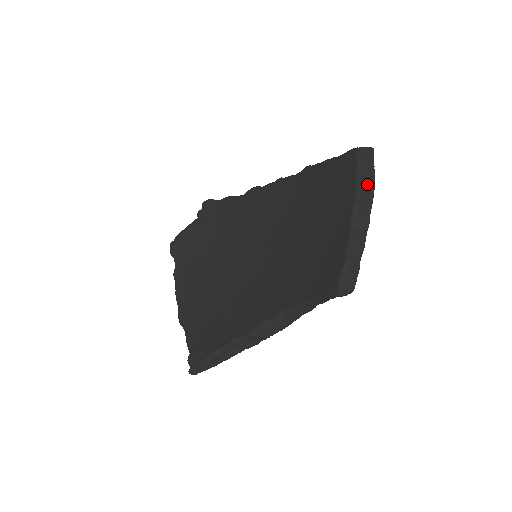
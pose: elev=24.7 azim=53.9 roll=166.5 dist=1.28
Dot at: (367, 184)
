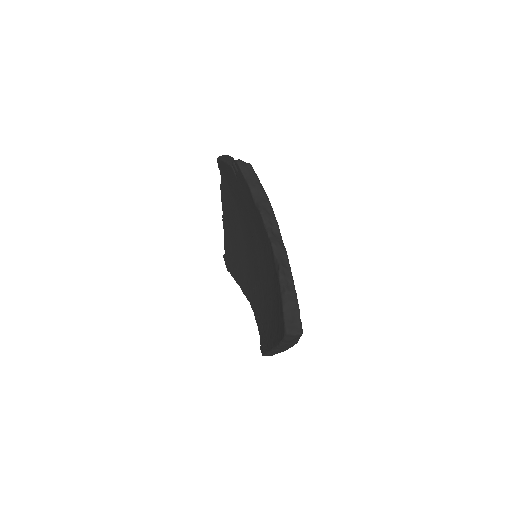
Dot at: (288, 345)
